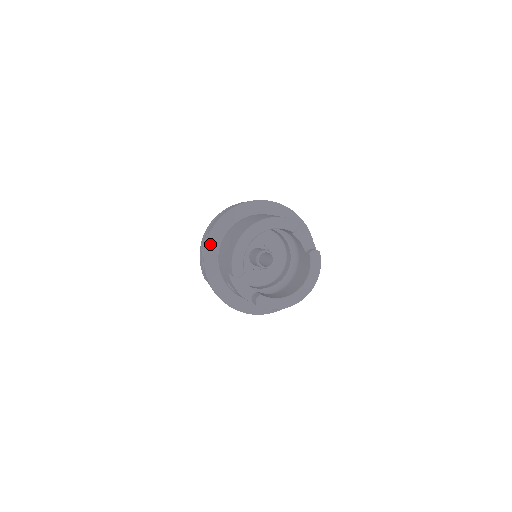
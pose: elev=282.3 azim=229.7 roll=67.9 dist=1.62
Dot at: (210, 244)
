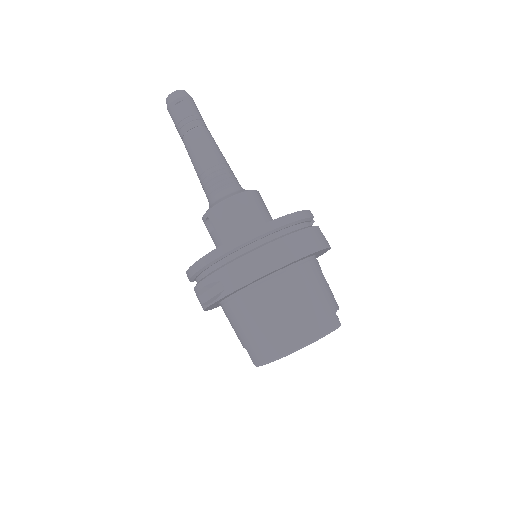
Dot at: occluded
